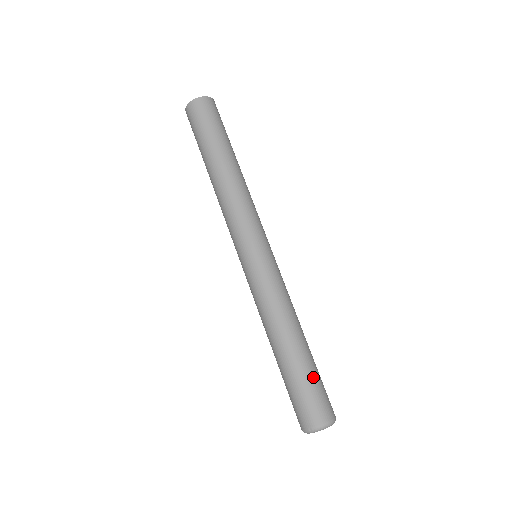
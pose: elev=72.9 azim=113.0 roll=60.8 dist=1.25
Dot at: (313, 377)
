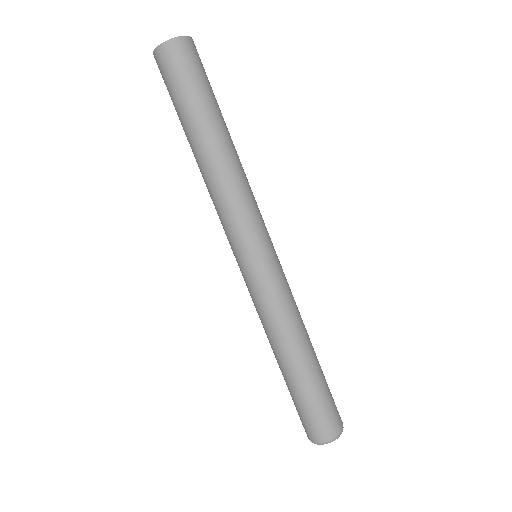
Dot at: (321, 394)
